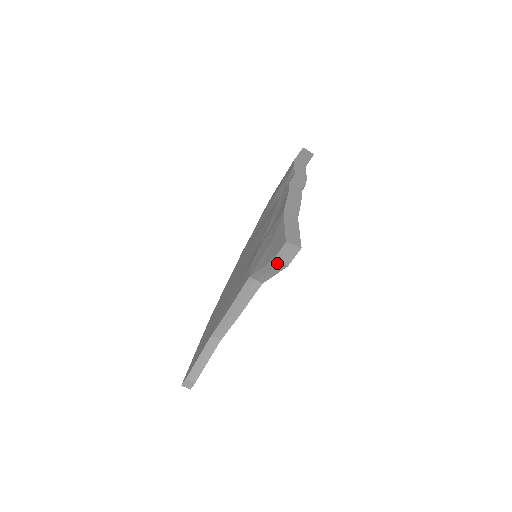
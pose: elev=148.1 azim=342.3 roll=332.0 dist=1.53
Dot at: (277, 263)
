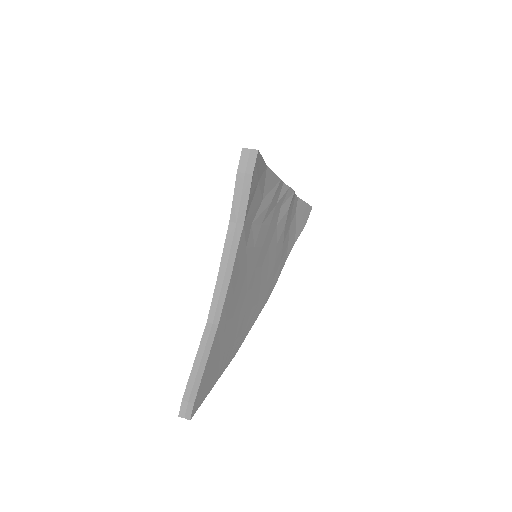
Dot at: (242, 176)
